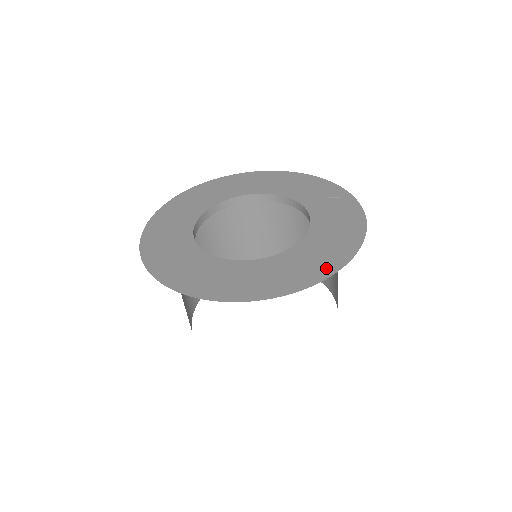
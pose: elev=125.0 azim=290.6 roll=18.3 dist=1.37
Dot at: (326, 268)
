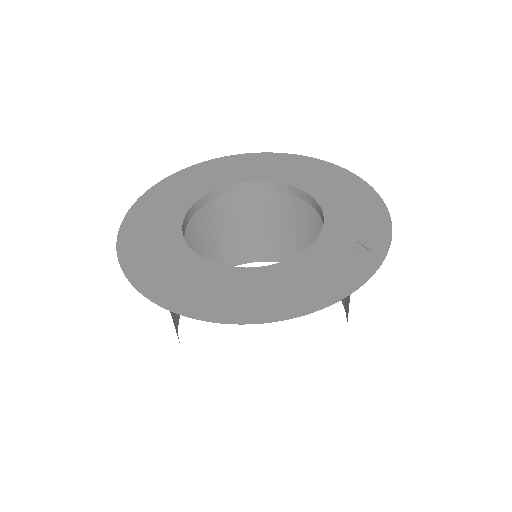
Dot at: (229, 312)
